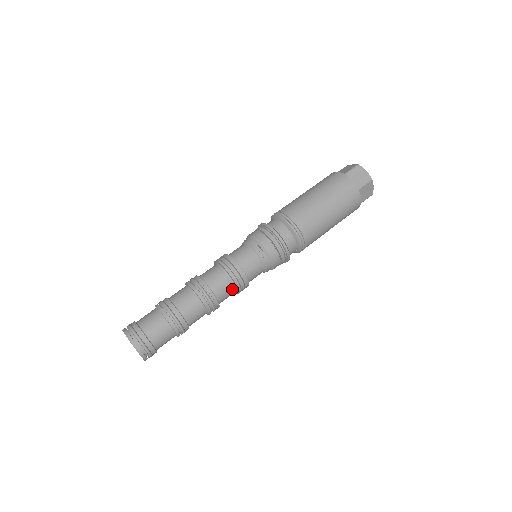
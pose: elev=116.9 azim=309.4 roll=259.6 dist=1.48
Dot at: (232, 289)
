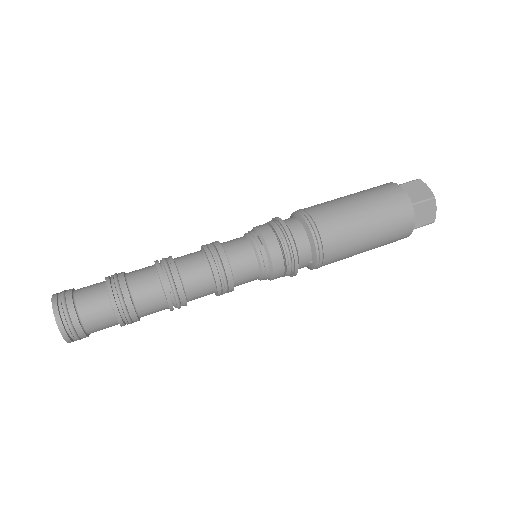
Dot at: (209, 282)
